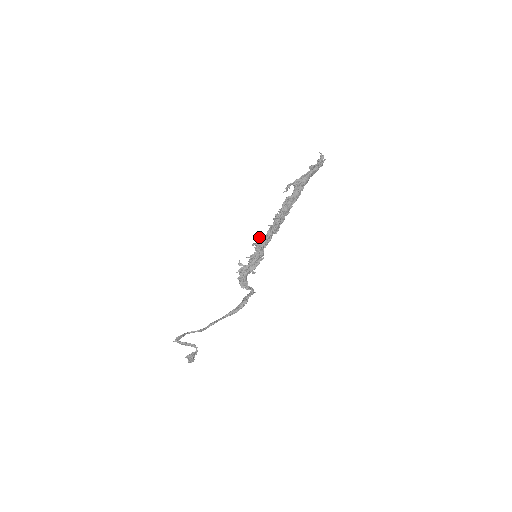
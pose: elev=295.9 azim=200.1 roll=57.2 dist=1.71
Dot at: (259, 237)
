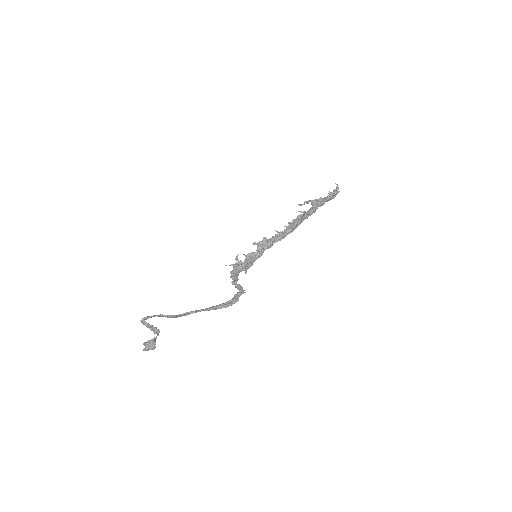
Dot at: (265, 238)
